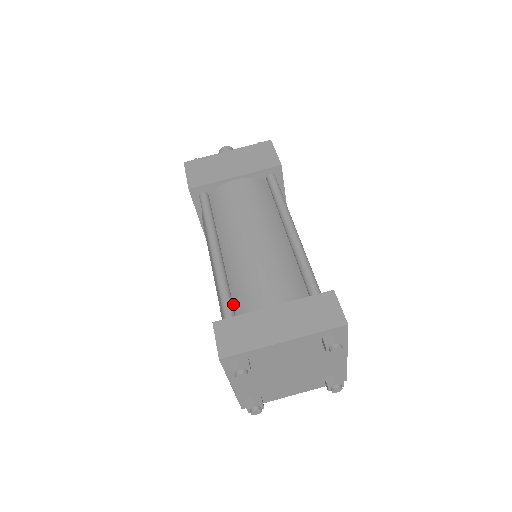
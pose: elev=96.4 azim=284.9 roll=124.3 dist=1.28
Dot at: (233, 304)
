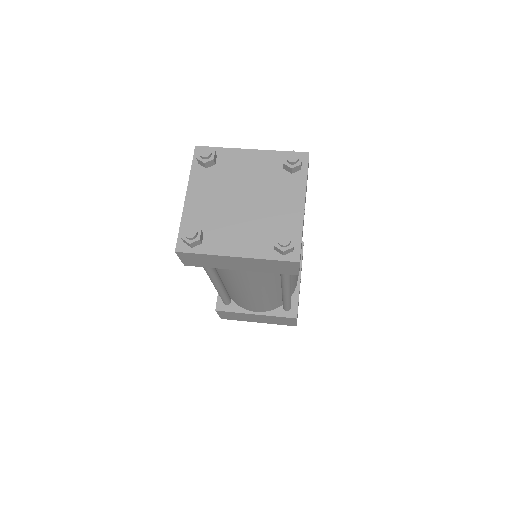
Dot at: occluded
